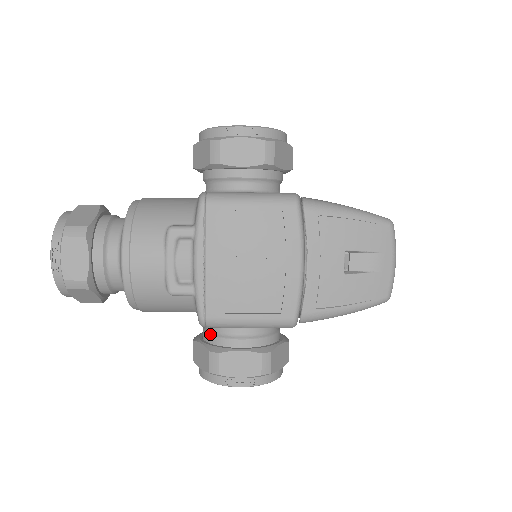
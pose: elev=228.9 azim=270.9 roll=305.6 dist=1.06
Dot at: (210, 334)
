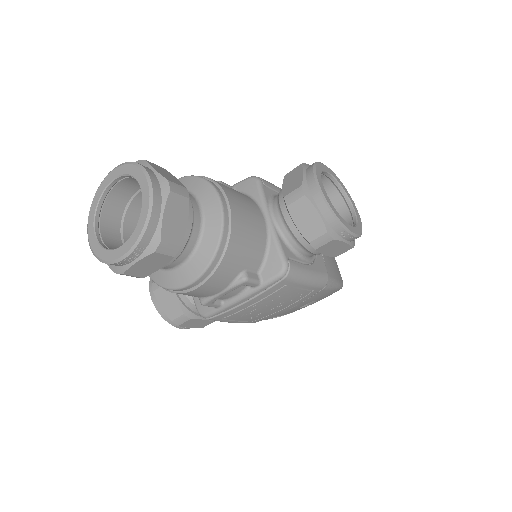
Dot at: (189, 298)
